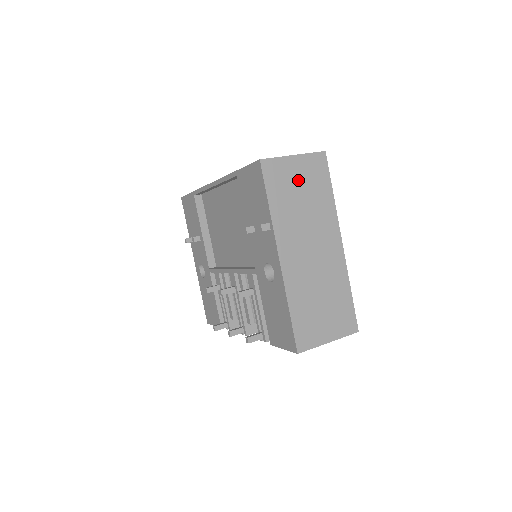
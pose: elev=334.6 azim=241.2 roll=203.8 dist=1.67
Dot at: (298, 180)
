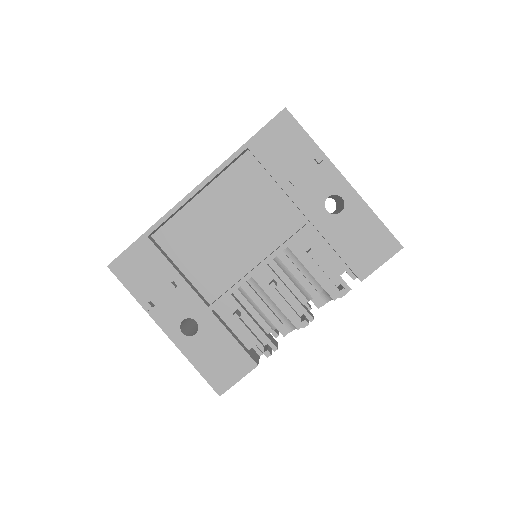
Dot at: occluded
